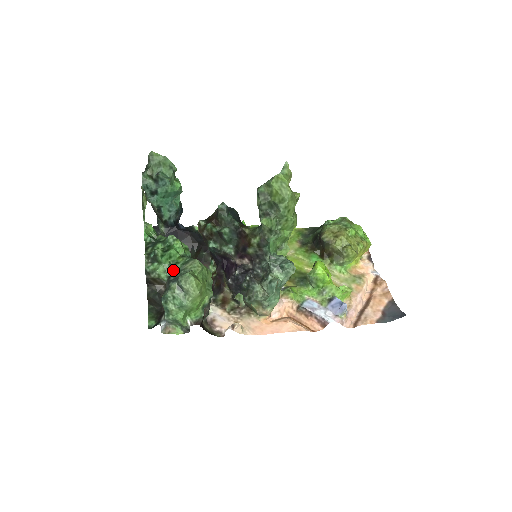
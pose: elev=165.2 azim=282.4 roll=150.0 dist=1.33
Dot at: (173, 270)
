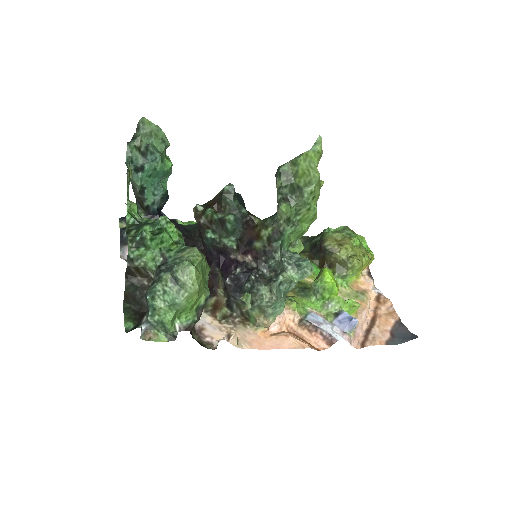
Dot at: (164, 258)
